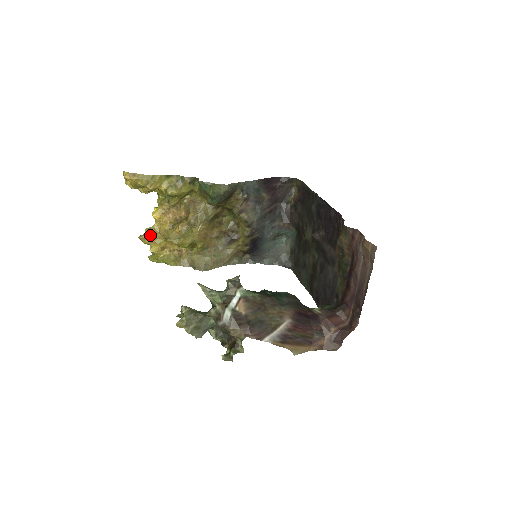
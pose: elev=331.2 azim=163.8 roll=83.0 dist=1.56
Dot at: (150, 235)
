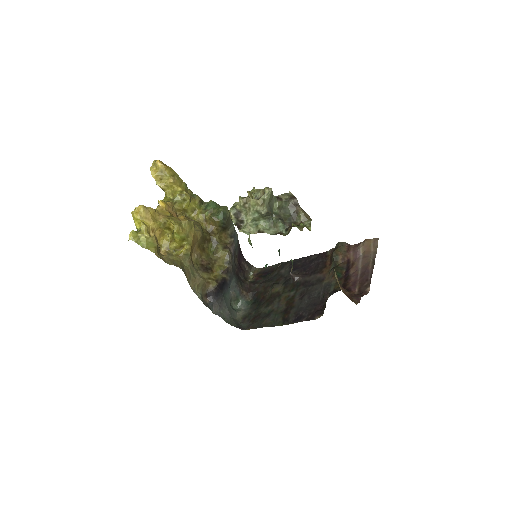
Dot at: (151, 210)
